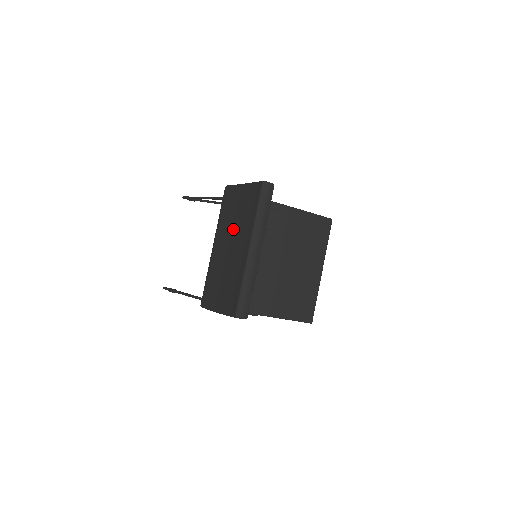
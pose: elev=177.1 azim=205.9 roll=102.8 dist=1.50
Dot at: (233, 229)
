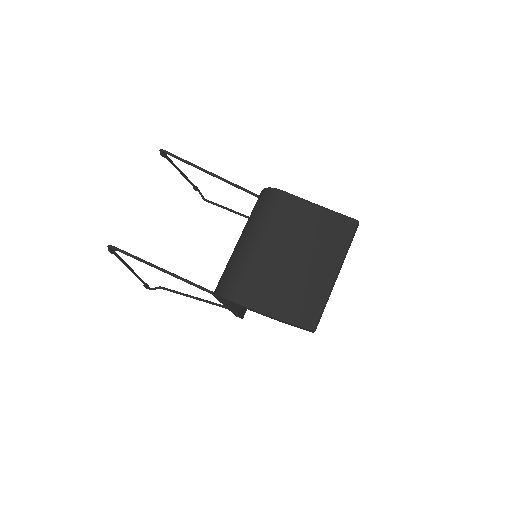
Dot at: (298, 241)
